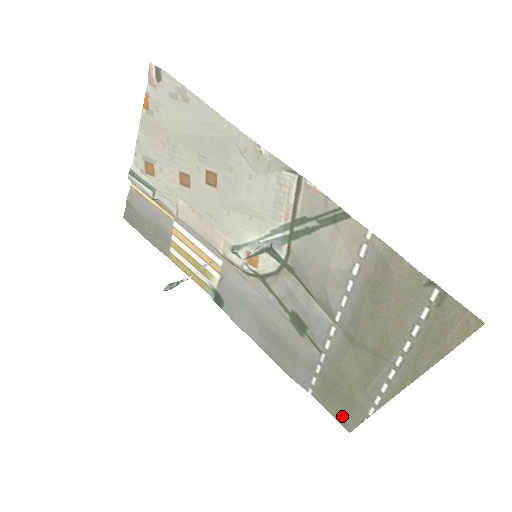
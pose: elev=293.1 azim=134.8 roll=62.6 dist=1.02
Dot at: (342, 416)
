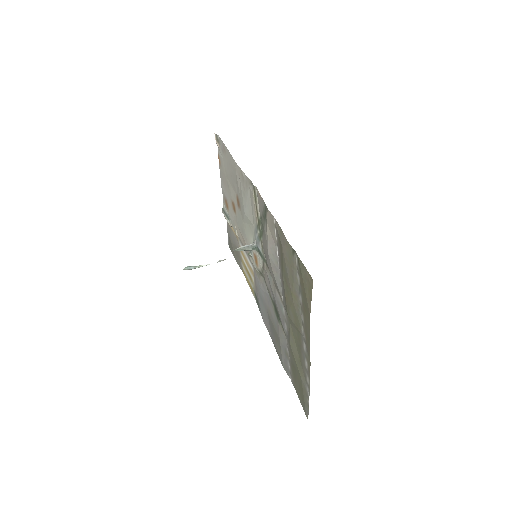
Dot at: (302, 402)
